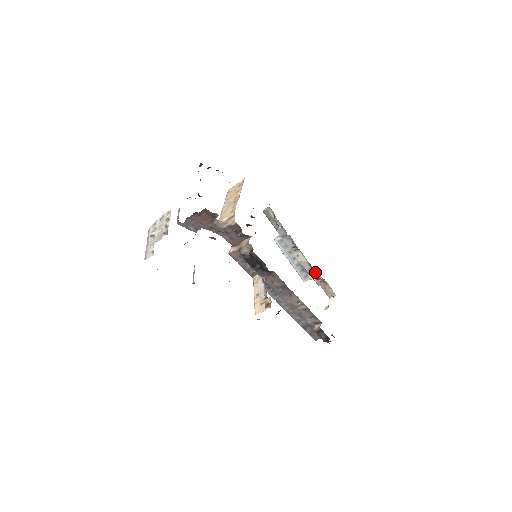
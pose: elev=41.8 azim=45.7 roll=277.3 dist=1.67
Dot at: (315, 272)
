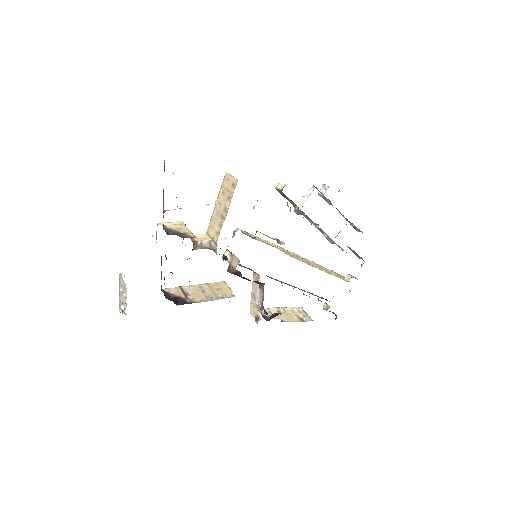
Dot at: occluded
